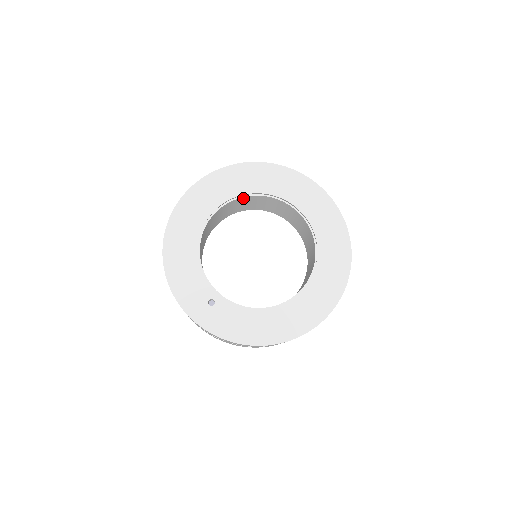
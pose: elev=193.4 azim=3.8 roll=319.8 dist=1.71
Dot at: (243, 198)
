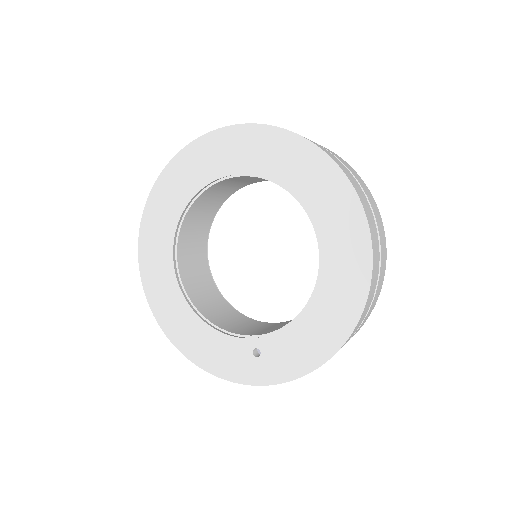
Dot at: (184, 224)
